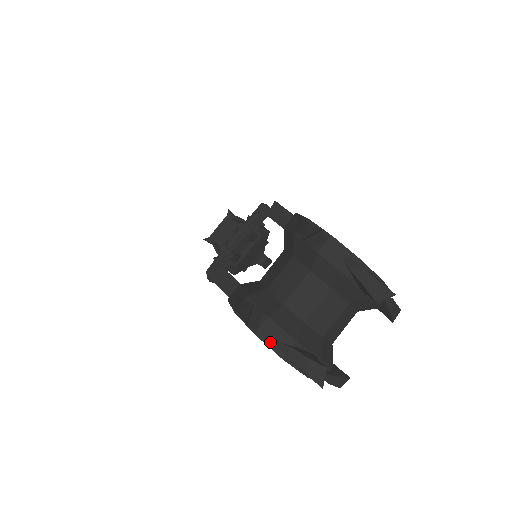
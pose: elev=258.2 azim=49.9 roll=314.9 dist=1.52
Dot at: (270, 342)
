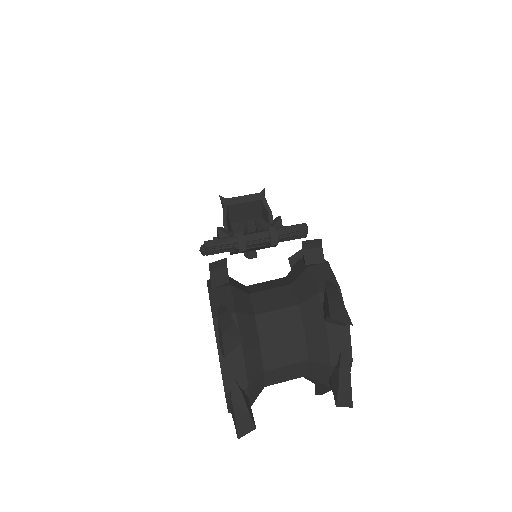
Dot at: (227, 373)
